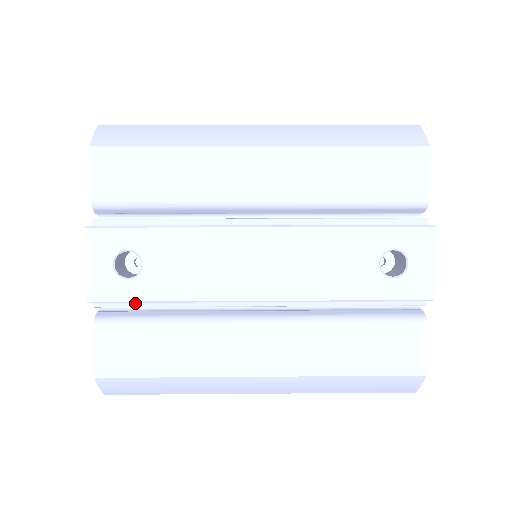
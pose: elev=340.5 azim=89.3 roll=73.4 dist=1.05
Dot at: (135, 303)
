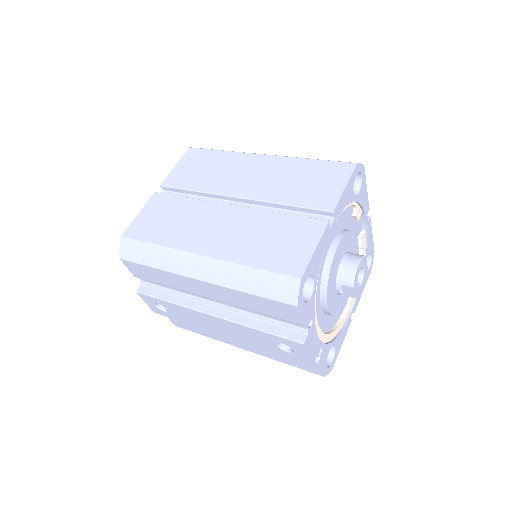
Dot at: occluded
